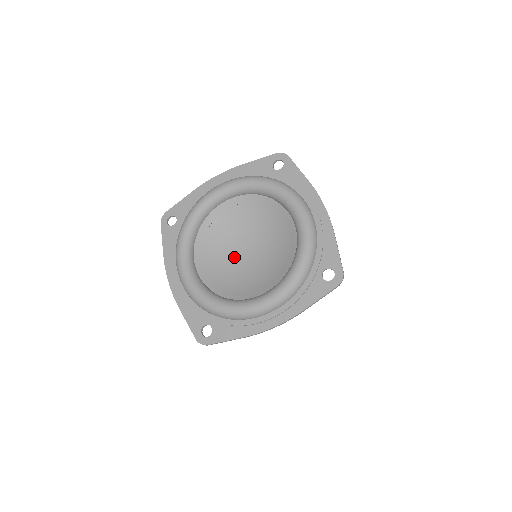
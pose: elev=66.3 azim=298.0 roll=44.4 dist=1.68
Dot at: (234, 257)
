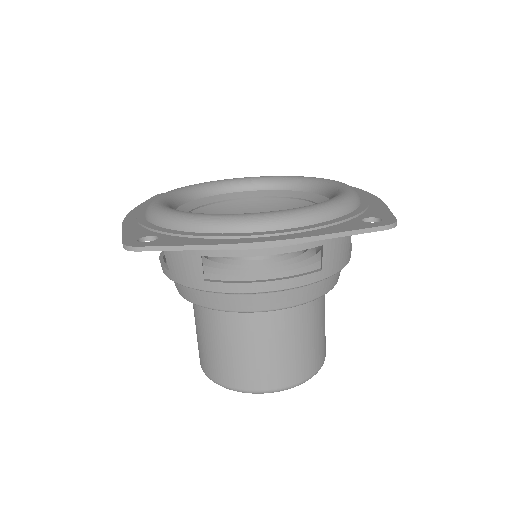
Dot at: occluded
